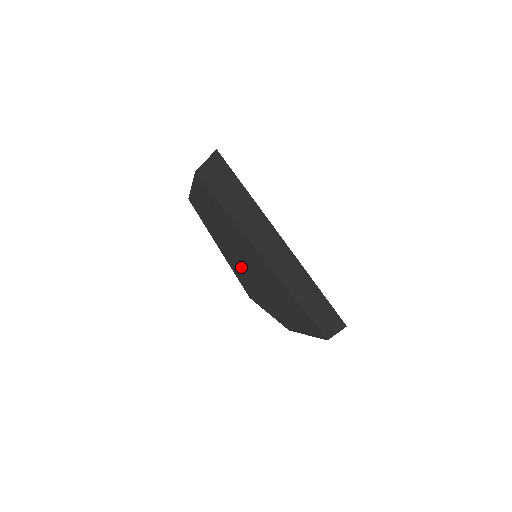
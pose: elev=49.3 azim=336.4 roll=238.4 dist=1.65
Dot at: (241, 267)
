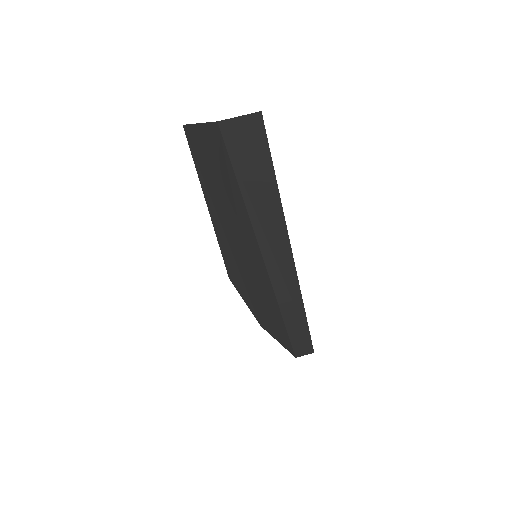
Dot at: (233, 253)
